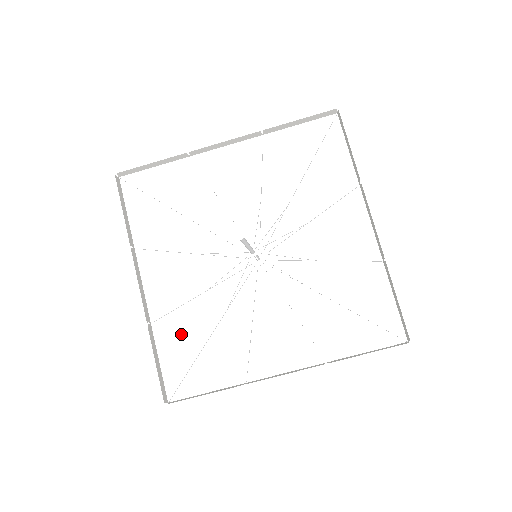
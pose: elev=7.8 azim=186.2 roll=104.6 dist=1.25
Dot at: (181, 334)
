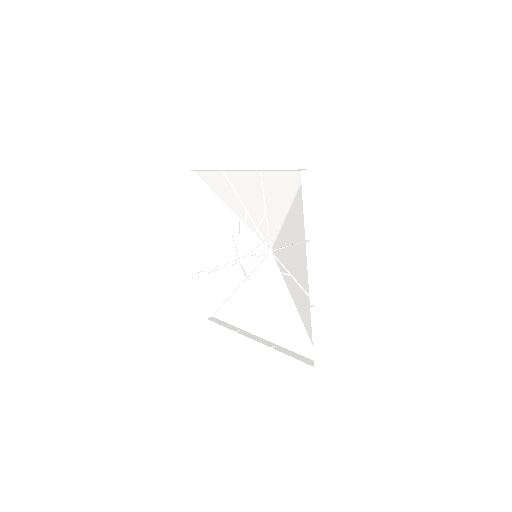
Dot at: (221, 283)
